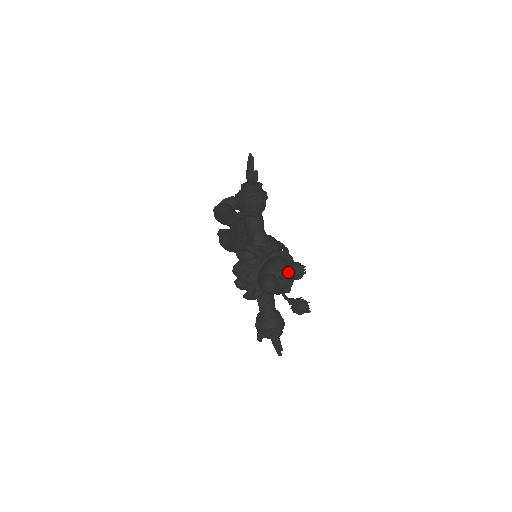
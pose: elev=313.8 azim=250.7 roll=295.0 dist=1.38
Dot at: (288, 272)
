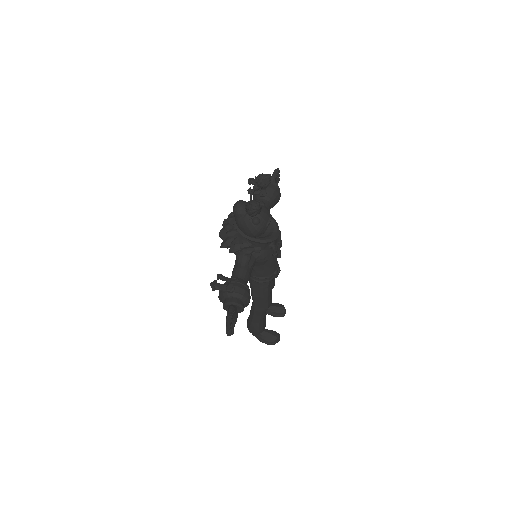
Dot at: (255, 177)
